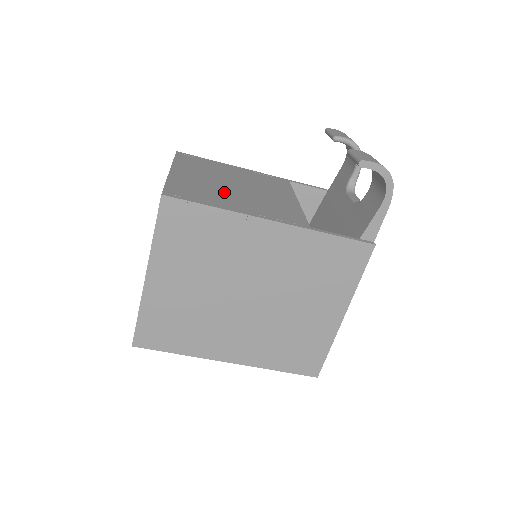
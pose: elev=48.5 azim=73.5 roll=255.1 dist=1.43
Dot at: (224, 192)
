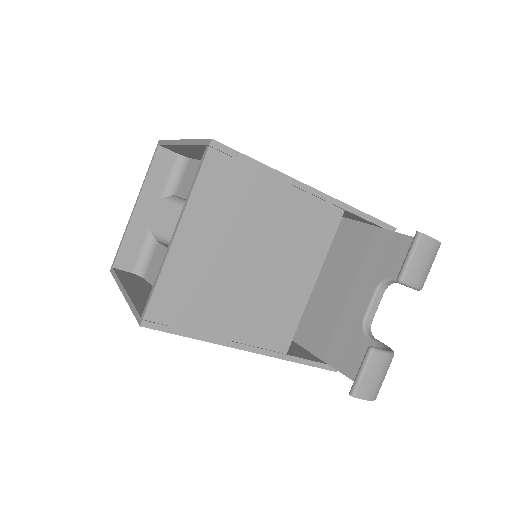
Dot at: (225, 290)
